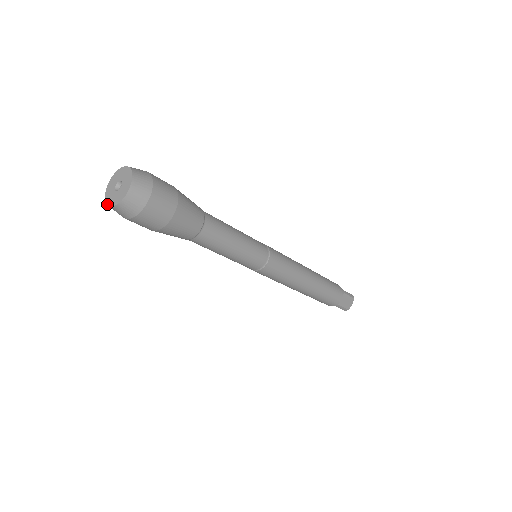
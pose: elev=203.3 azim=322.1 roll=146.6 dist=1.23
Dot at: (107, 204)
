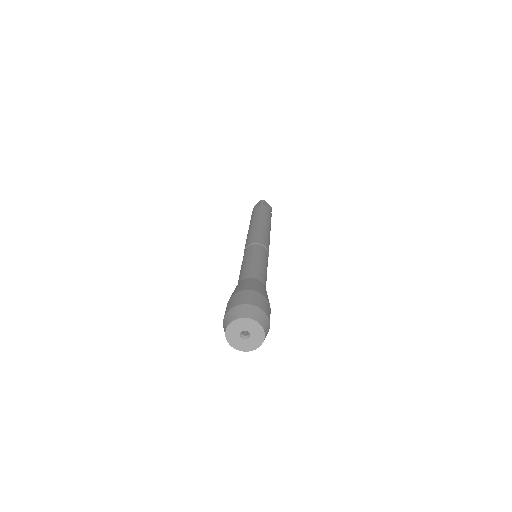
Dot at: (230, 345)
